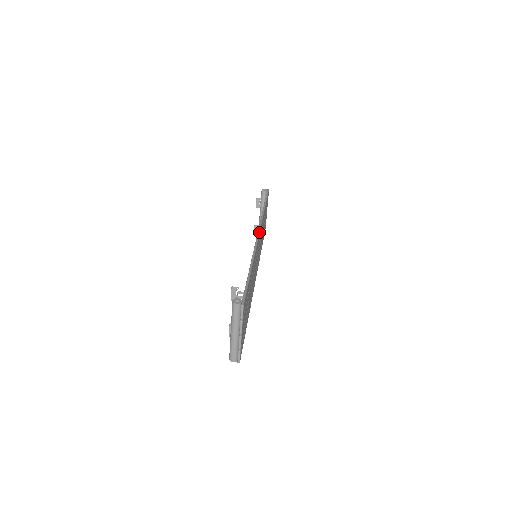
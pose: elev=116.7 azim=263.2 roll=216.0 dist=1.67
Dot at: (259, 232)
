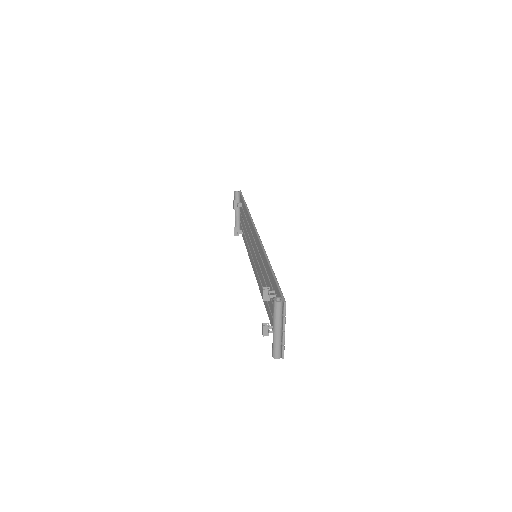
Dot at: (257, 232)
